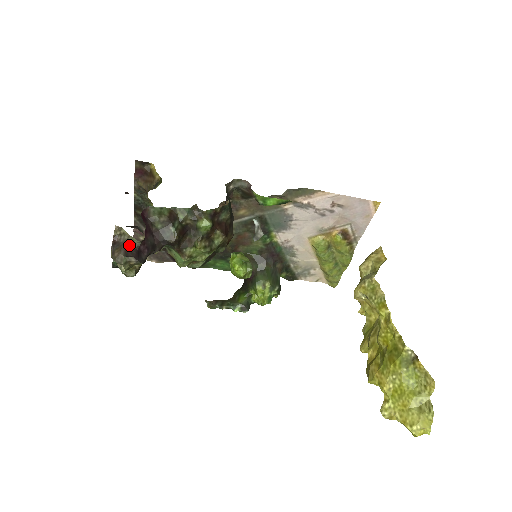
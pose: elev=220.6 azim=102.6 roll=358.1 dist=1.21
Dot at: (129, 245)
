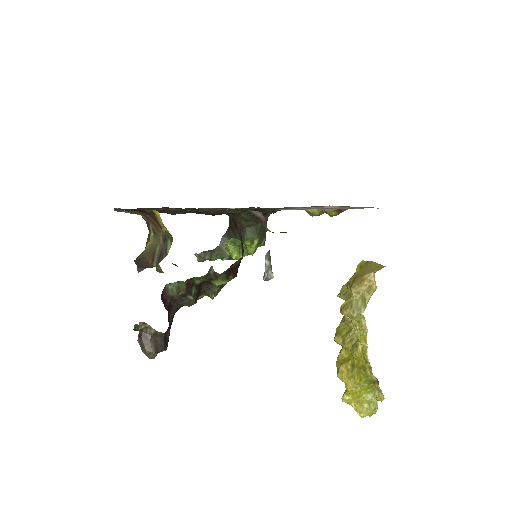
Dot at: (156, 336)
